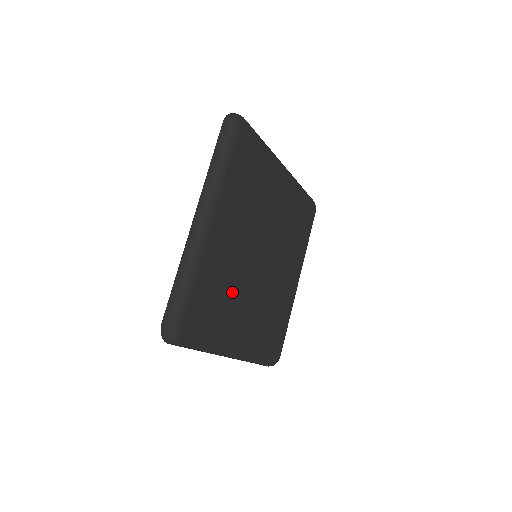
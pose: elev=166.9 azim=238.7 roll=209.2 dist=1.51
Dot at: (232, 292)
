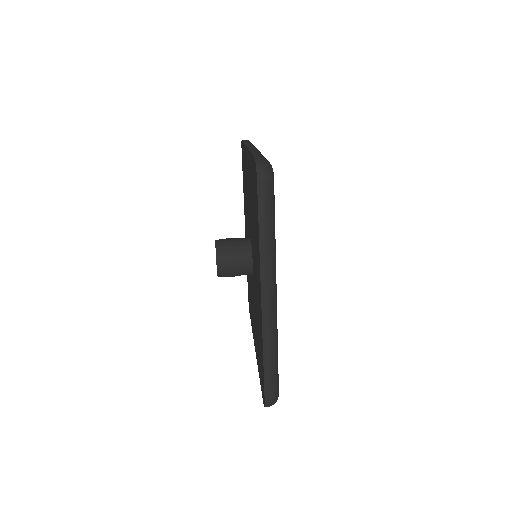
Dot at: occluded
